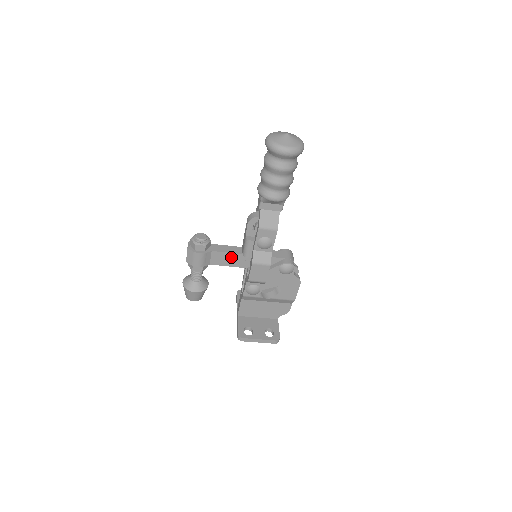
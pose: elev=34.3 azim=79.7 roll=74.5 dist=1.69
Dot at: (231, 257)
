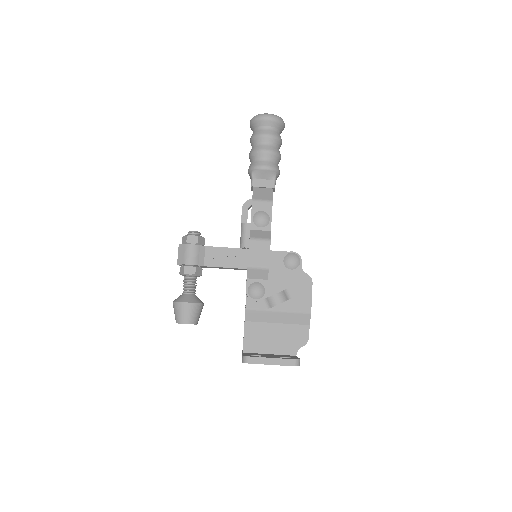
Dot at: (227, 254)
